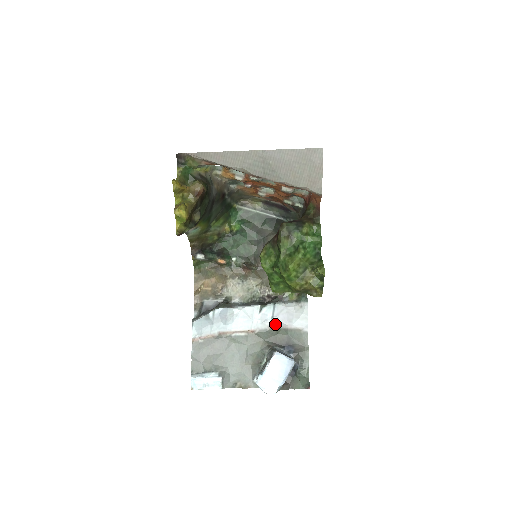
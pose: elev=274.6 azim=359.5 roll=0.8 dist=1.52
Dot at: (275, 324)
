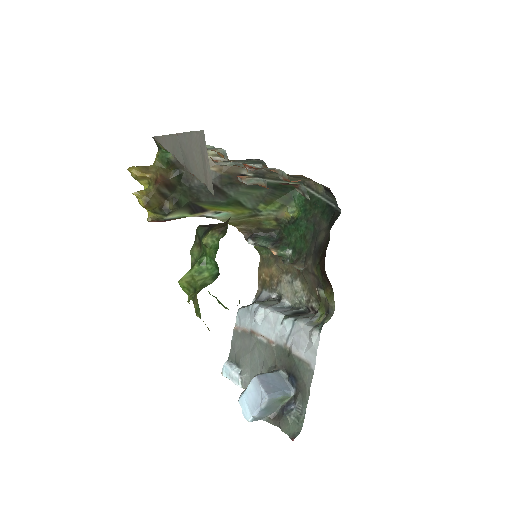
Dot at: (290, 344)
